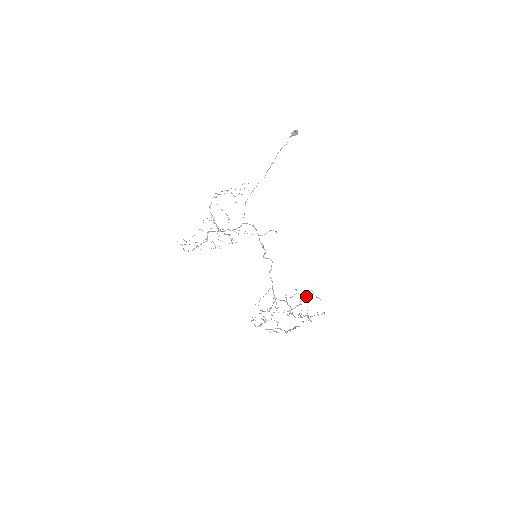
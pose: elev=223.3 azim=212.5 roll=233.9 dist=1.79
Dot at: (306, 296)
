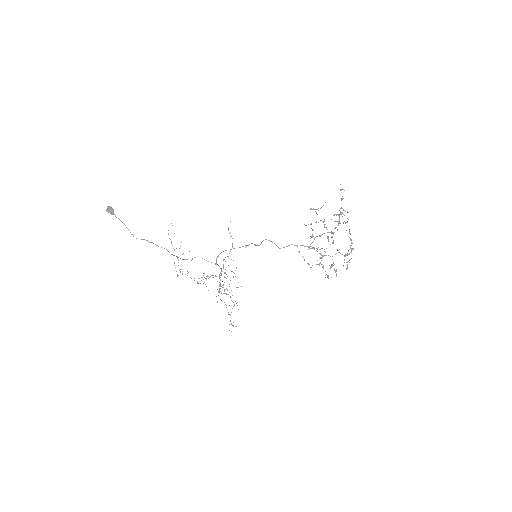
Dot at: (316, 213)
